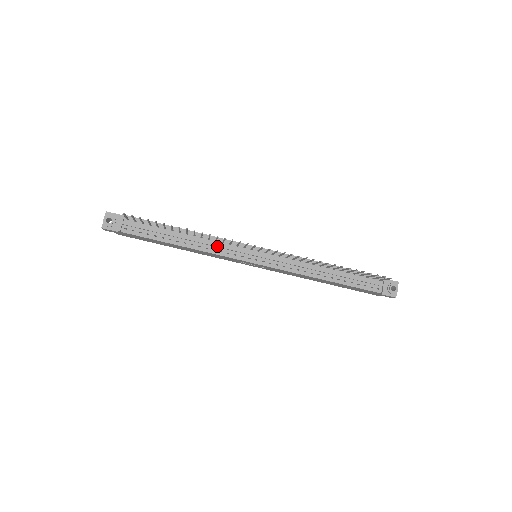
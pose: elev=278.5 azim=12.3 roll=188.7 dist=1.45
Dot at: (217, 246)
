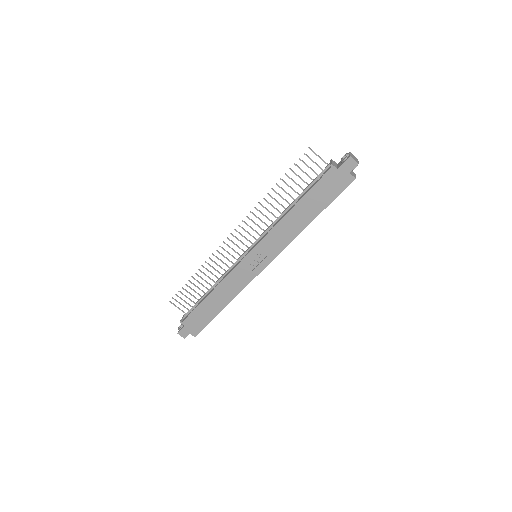
Dot at: (226, 272)
